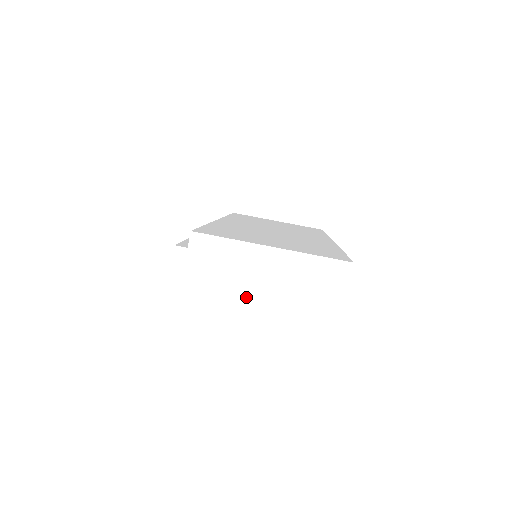
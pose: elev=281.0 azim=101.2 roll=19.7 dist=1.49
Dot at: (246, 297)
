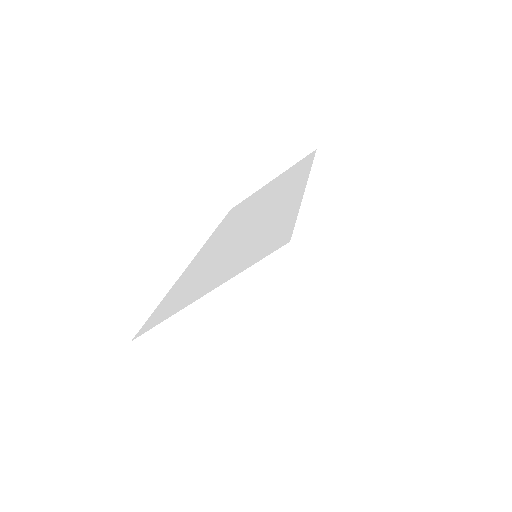
Dot at: (231, 356)
